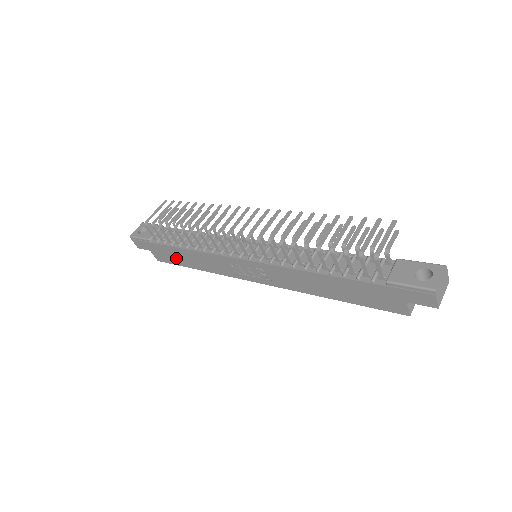
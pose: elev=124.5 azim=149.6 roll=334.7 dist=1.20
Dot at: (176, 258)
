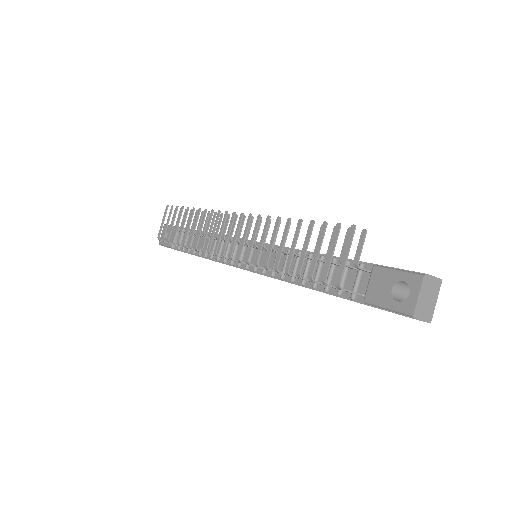
Dot at: occluded
